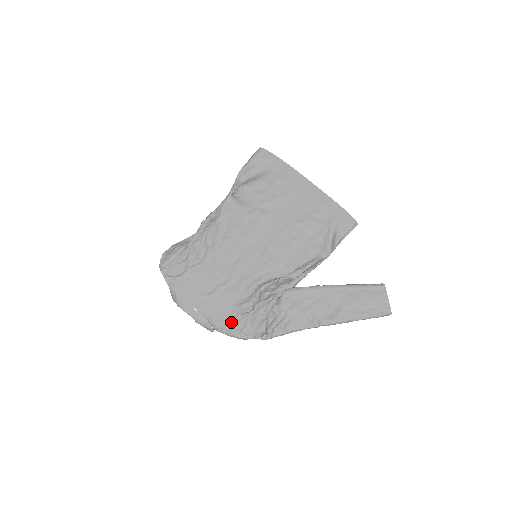
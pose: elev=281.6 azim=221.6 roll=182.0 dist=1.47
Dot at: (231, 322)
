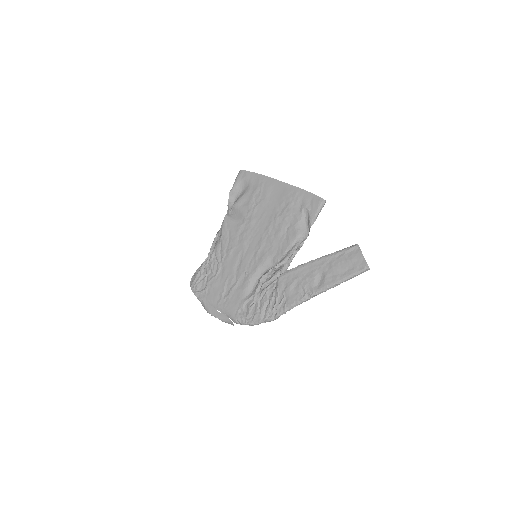
Dot at: (245, 314)
